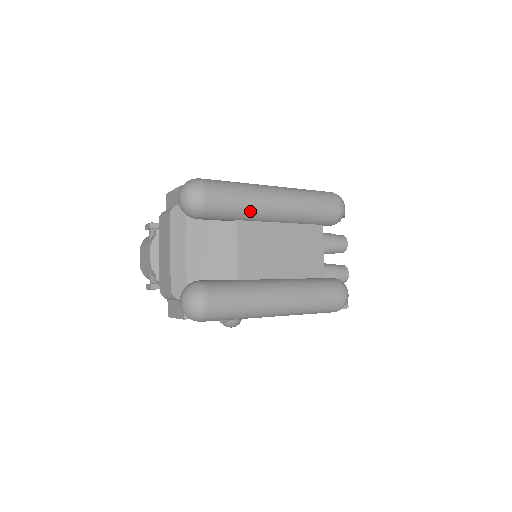
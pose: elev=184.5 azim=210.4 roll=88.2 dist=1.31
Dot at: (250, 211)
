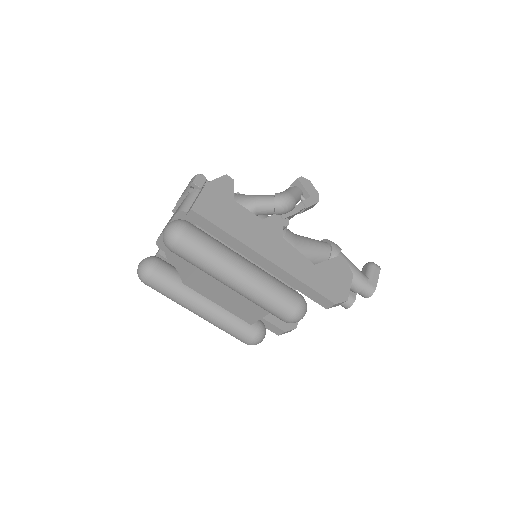
Dot at: occluded
